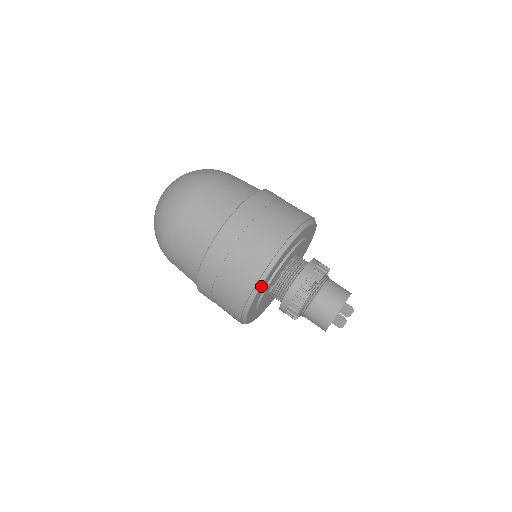
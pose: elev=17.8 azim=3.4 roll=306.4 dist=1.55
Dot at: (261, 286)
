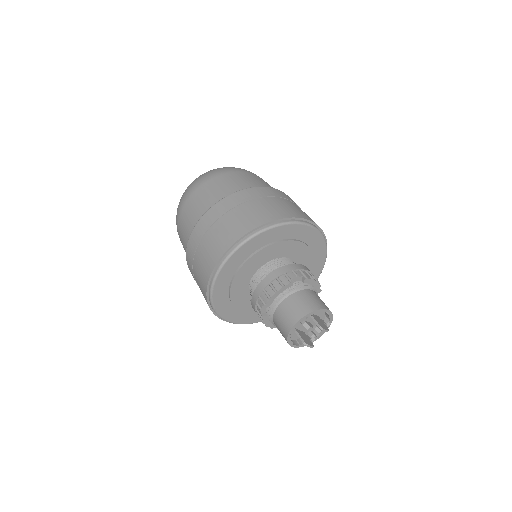
Dot at: (218, 313)
